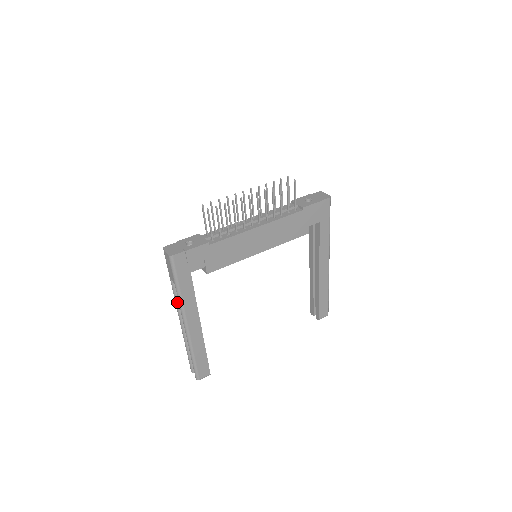
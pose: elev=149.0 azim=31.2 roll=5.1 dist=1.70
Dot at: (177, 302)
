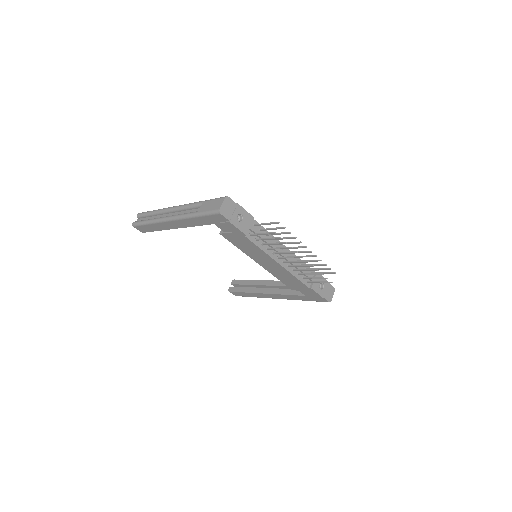
Dot at: (186, 207)
